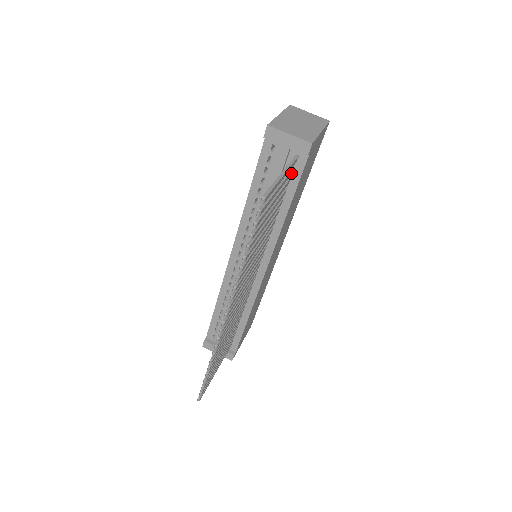
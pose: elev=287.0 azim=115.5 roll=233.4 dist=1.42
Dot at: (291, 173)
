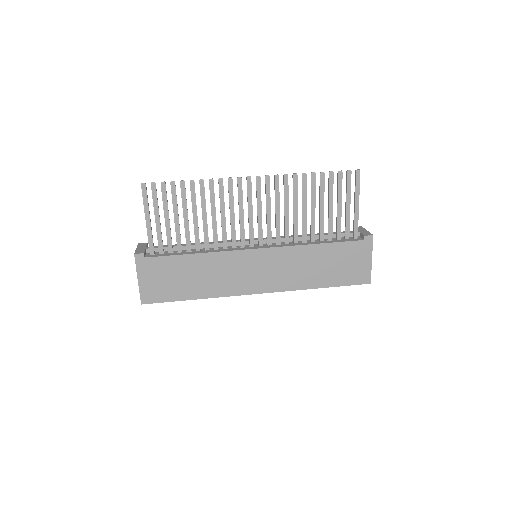
Dot at: (347, 235)
